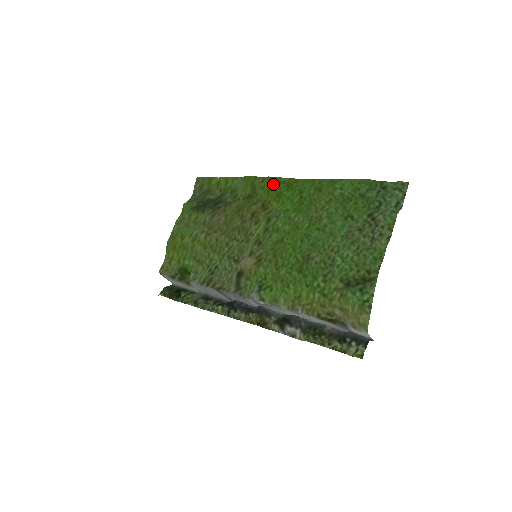
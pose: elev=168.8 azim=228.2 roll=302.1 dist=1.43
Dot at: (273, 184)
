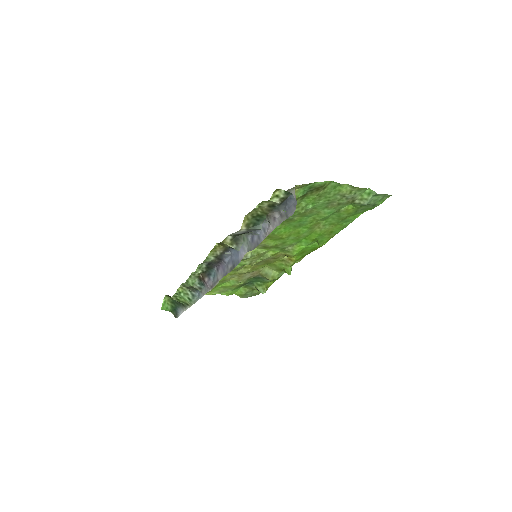
Dot at: (304, 255)
